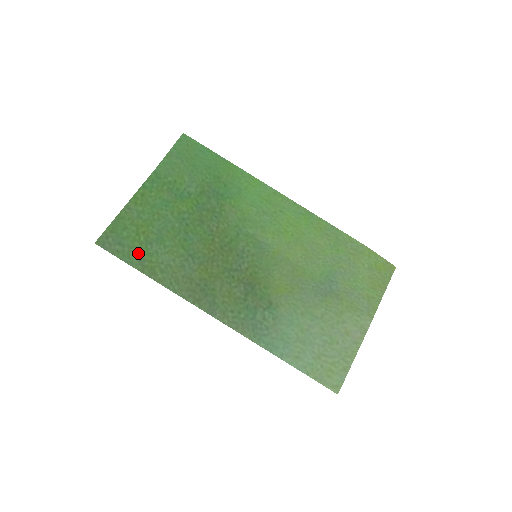
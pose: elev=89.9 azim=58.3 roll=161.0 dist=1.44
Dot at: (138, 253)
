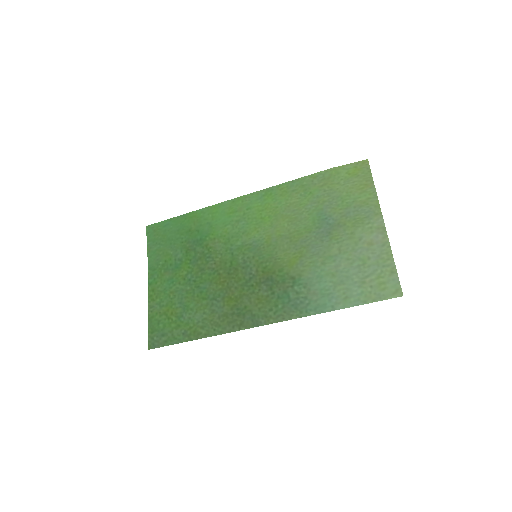
Dot at: (178, 330)
